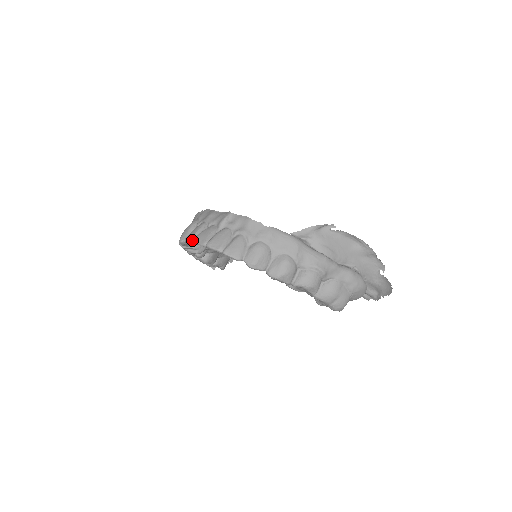
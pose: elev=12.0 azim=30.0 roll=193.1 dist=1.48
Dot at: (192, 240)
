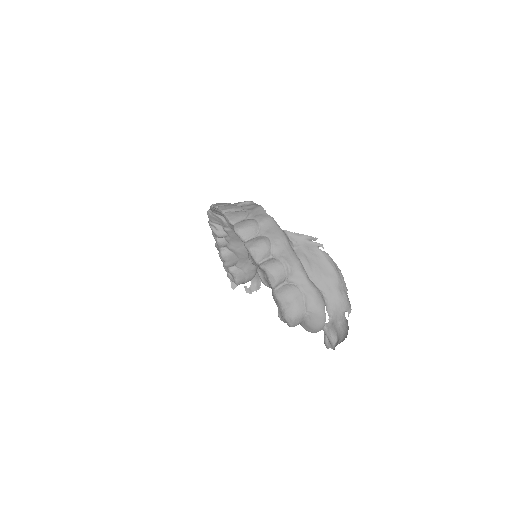
Dot at: (213, 205)
